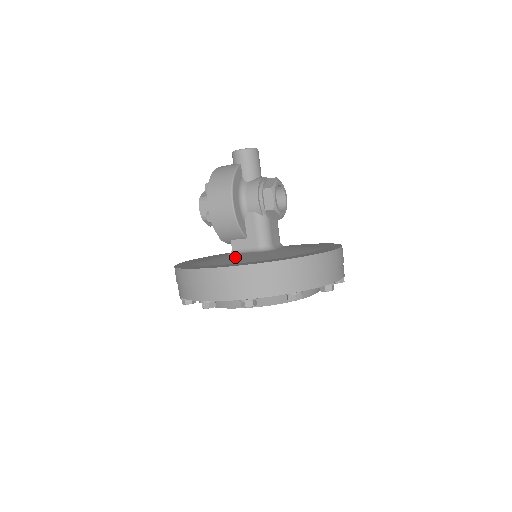
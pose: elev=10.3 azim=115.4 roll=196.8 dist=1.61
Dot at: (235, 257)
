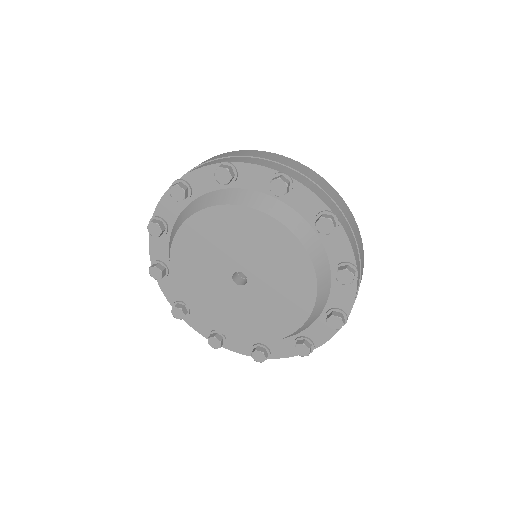
Dot at: occluded
